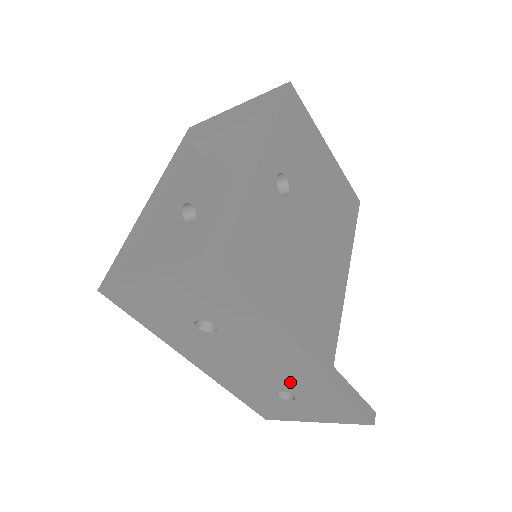
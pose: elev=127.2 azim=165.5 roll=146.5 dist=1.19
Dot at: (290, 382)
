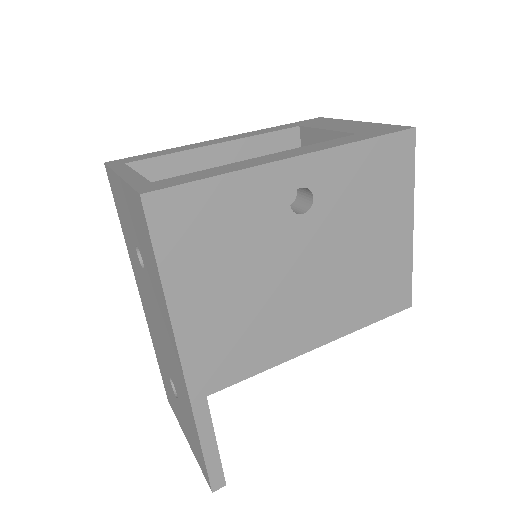
Dot at: (175, 375)
